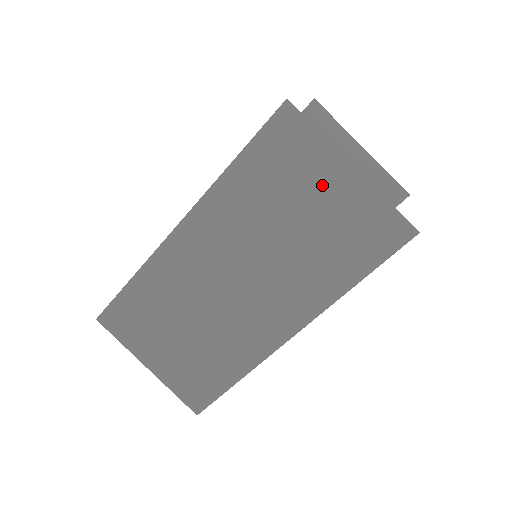
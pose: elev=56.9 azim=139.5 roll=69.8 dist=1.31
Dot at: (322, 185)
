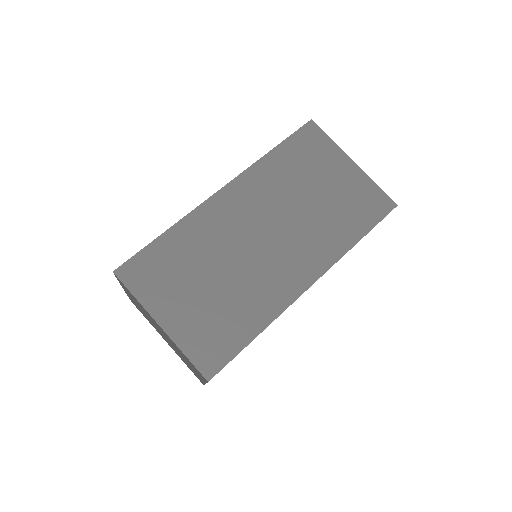
Dot at: (334, 171)
